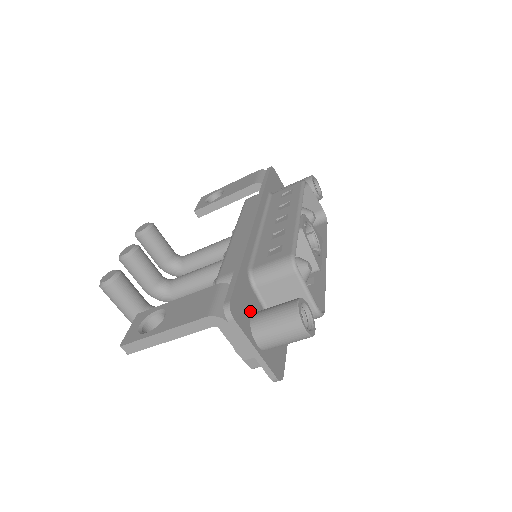
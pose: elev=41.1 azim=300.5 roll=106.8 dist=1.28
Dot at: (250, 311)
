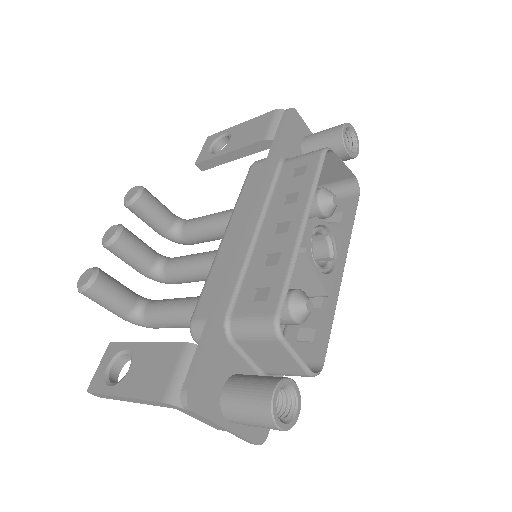
Dot at: (222, 380)
